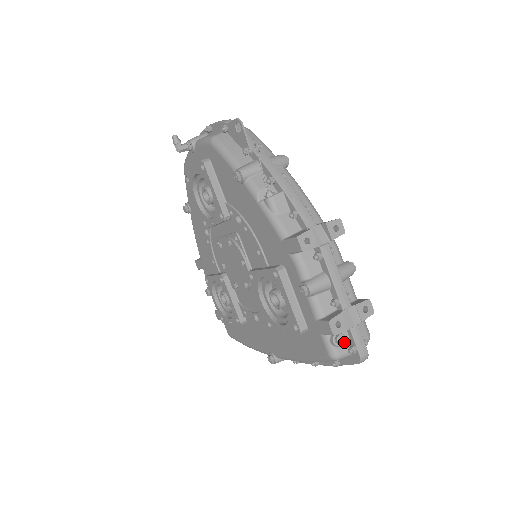
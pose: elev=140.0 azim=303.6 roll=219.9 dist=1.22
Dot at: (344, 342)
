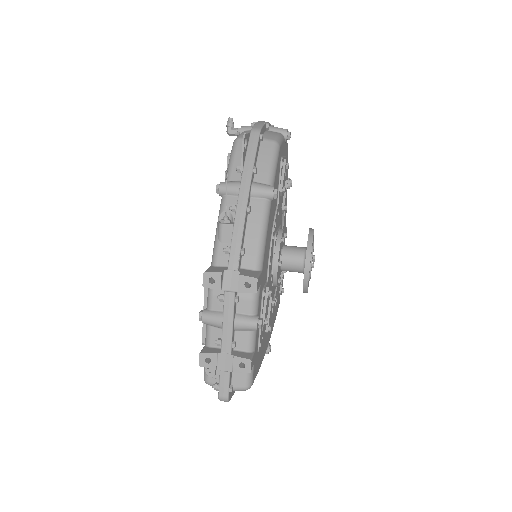
Dot at: (212, 376)
